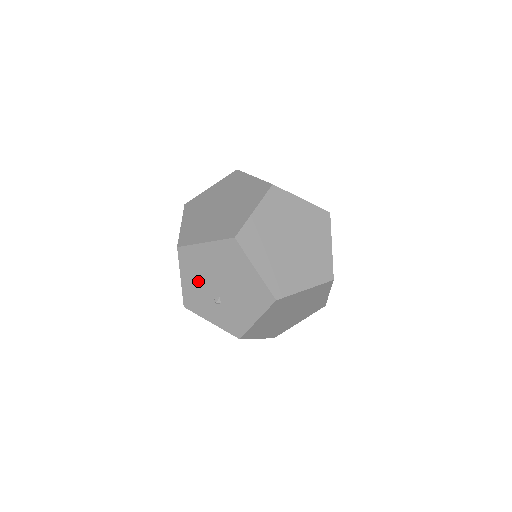
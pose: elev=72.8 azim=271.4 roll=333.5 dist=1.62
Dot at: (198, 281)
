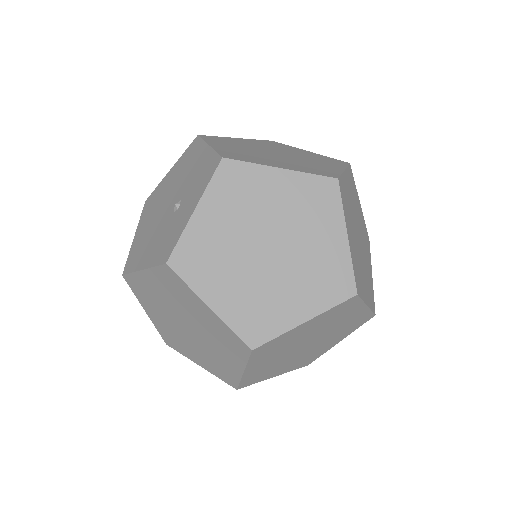
Dot at: (153, 240)
